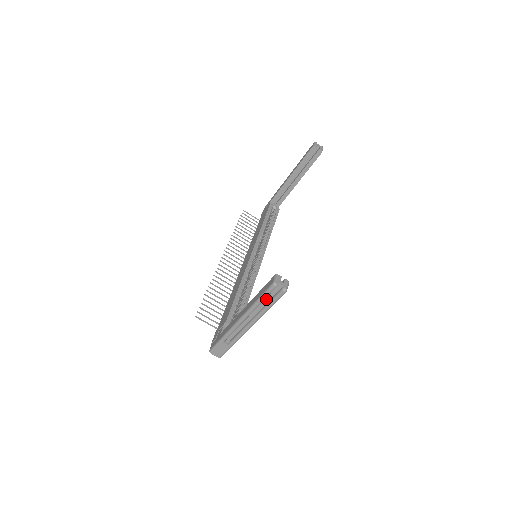
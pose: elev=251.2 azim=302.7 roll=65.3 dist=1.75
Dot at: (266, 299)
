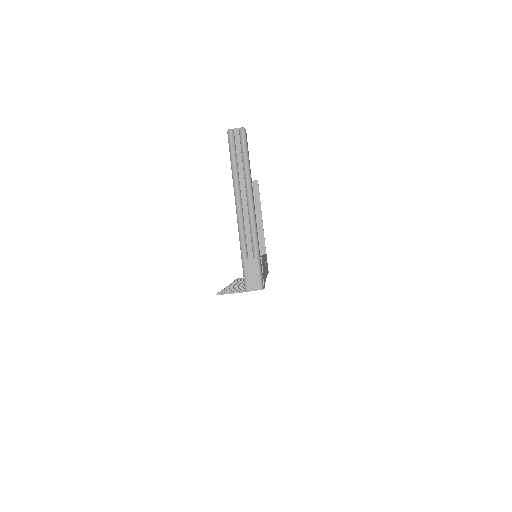
Dot at: (238, 159)
